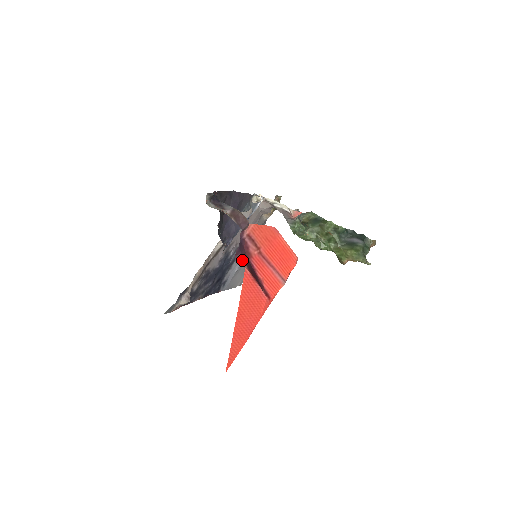
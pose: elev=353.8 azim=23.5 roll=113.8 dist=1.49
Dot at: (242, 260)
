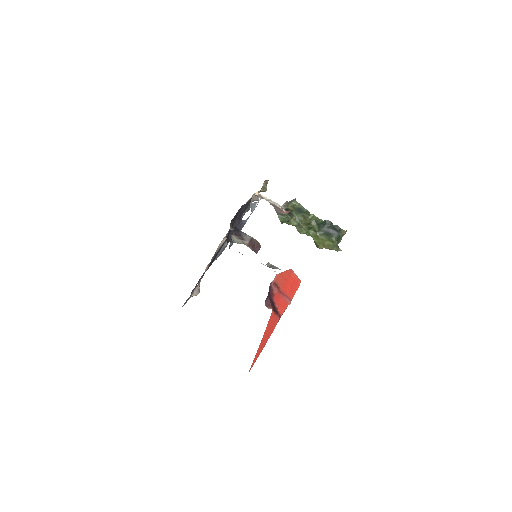
Dot at: (269, 303)
